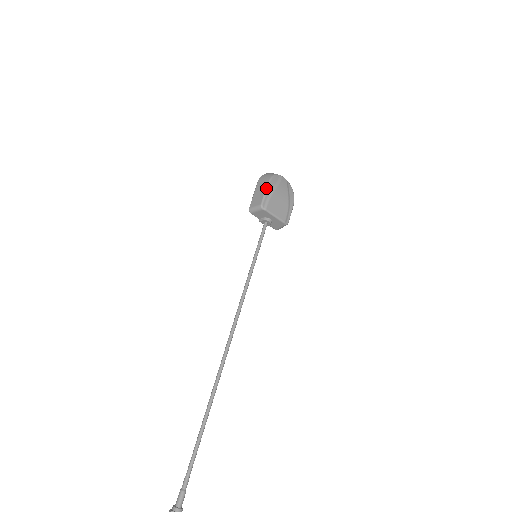
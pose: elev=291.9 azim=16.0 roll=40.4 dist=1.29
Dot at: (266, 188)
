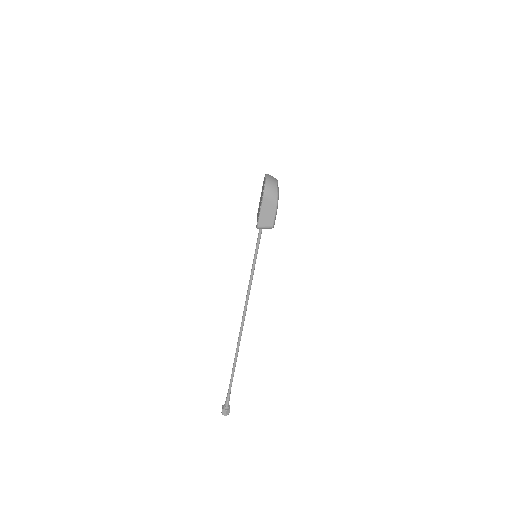
Dot at: (276, 210)
